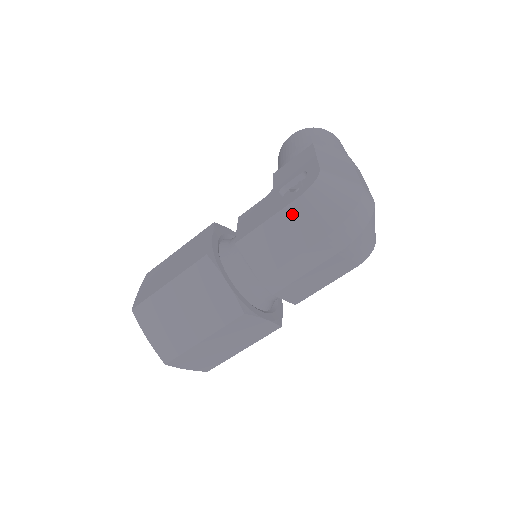
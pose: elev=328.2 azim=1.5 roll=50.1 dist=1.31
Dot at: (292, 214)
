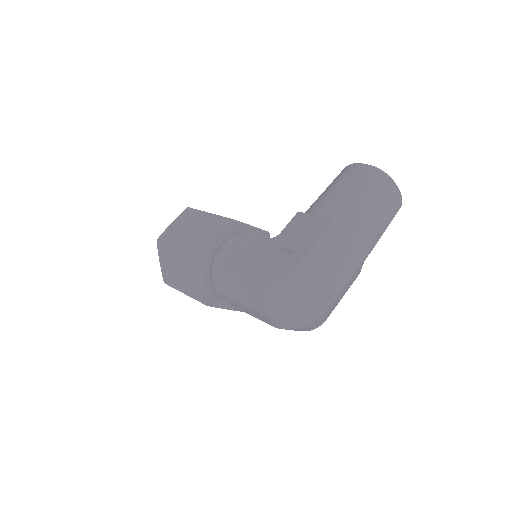
Dot at: (255, 285)
